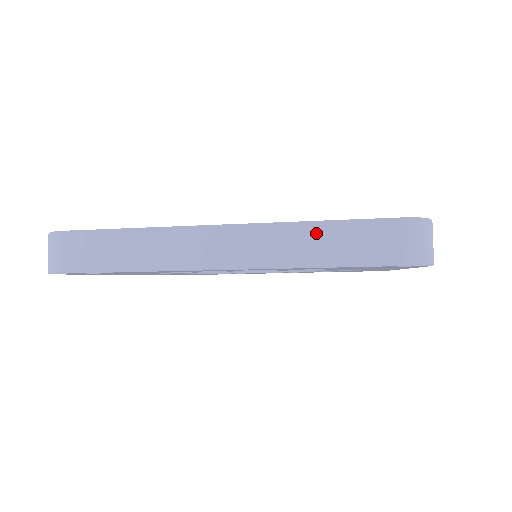
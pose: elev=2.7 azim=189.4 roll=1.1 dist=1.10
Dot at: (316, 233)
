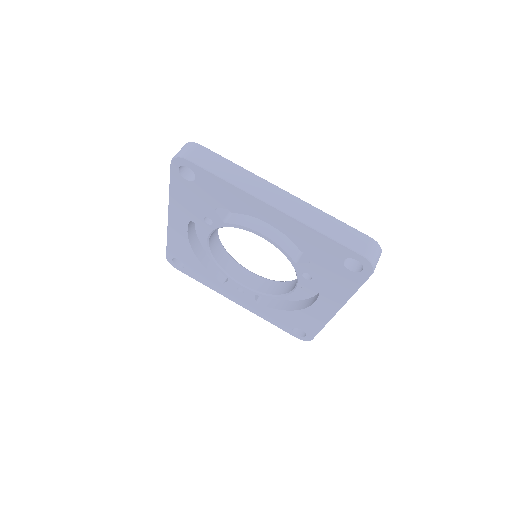
Dot at: (328, 219)
